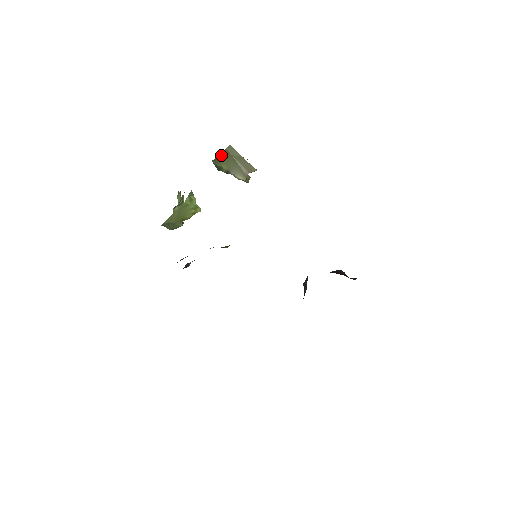
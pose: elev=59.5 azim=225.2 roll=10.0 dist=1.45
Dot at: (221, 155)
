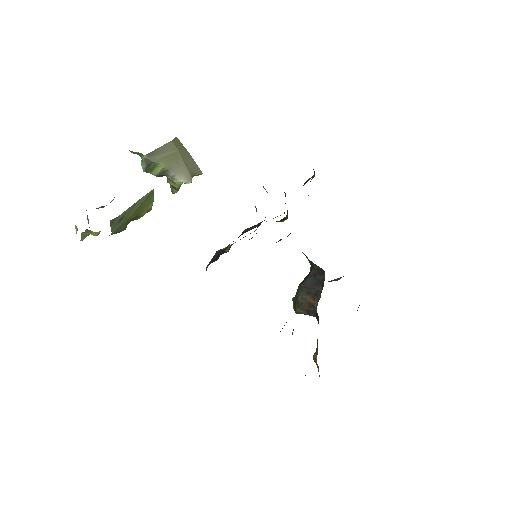
Dot at: (162, 148)
